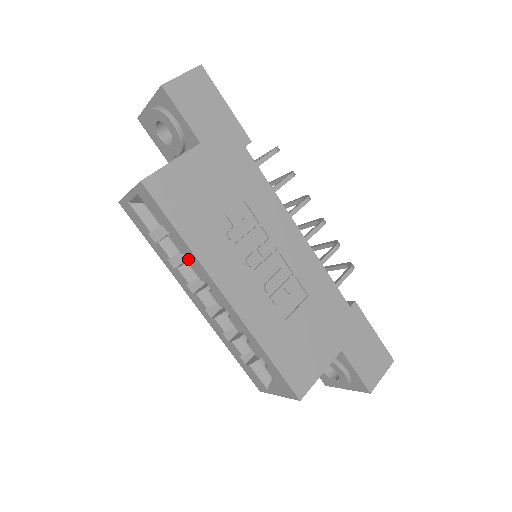
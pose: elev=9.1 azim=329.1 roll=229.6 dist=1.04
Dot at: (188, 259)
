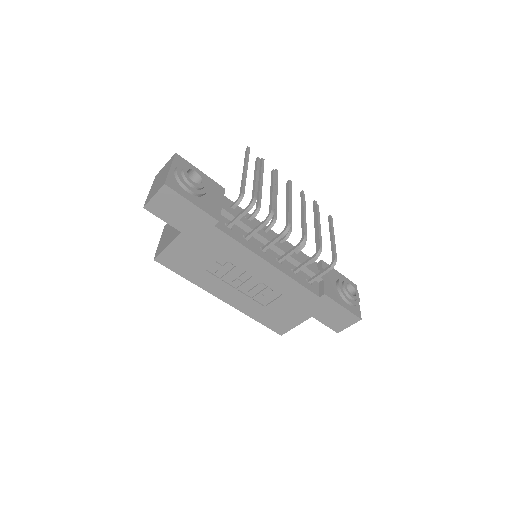
Dot at: occluded
